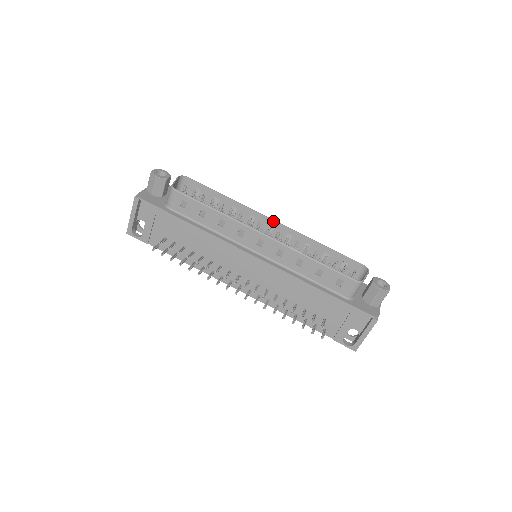
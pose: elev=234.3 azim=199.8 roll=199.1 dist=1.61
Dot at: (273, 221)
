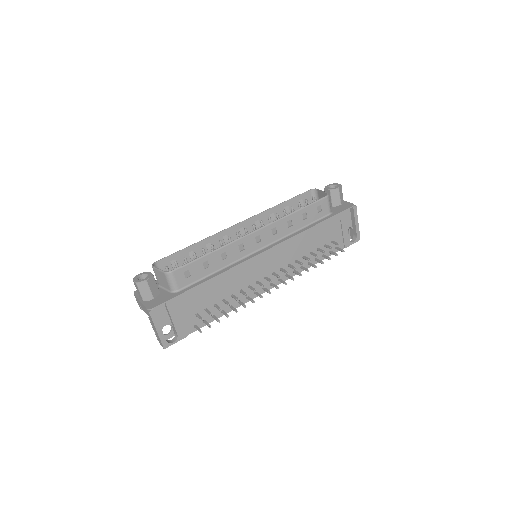
Dot at: (239, 224)
